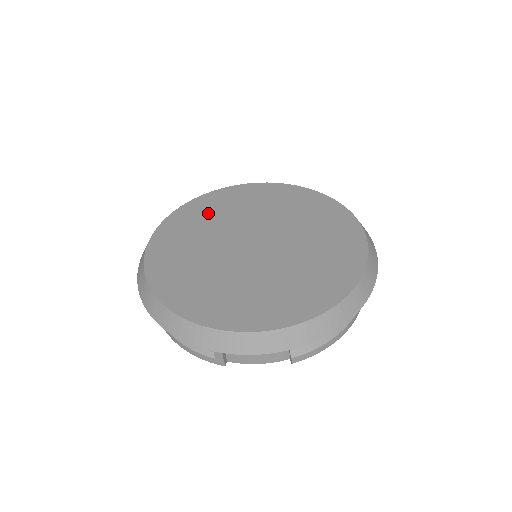
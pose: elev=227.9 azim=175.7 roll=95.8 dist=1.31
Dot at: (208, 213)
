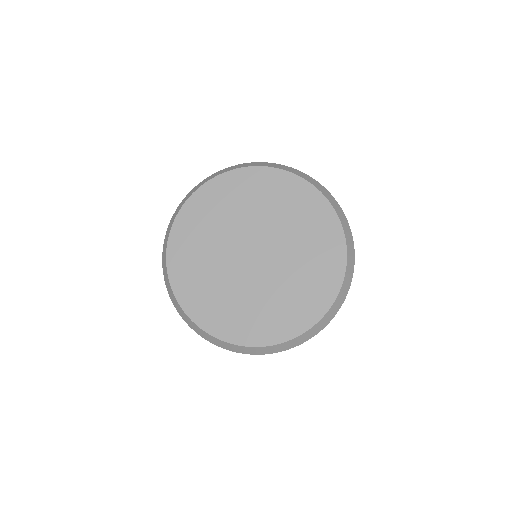
Dot at: (193, 257)
